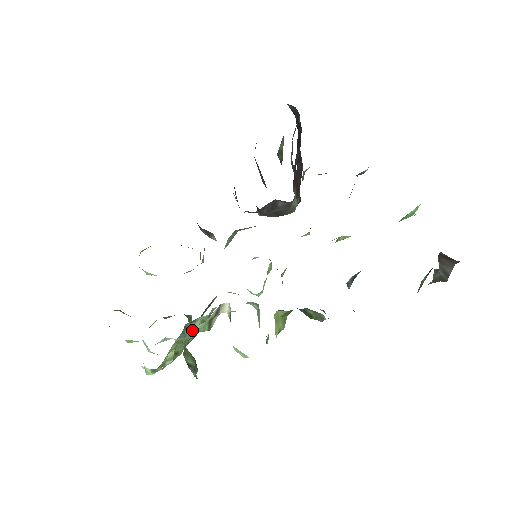
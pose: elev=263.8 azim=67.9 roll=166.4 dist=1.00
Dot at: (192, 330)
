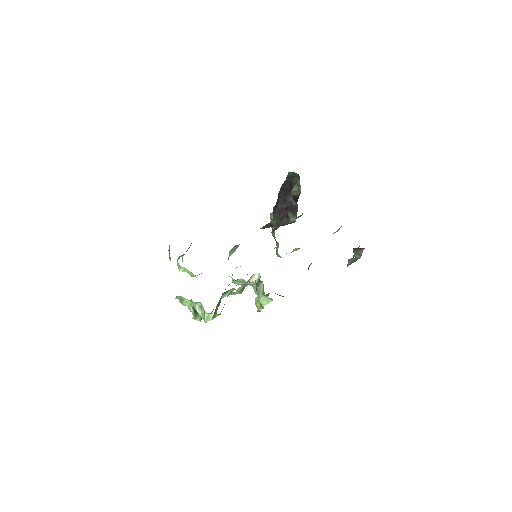
Dot at: (239, 289)
